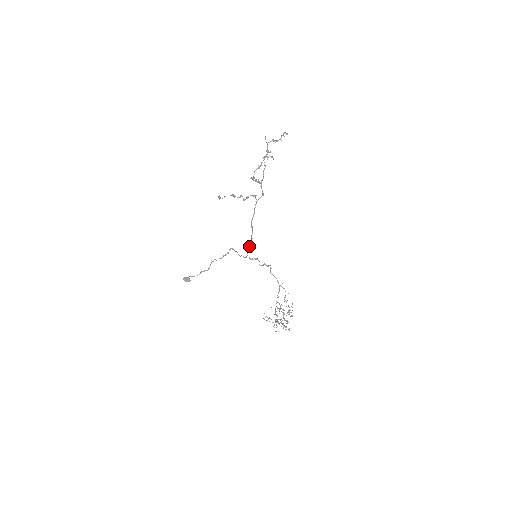
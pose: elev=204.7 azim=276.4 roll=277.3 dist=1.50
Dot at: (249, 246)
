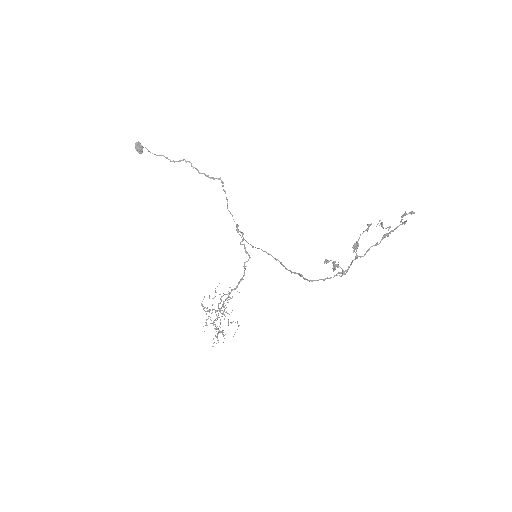
Dot at: (264, 251)
